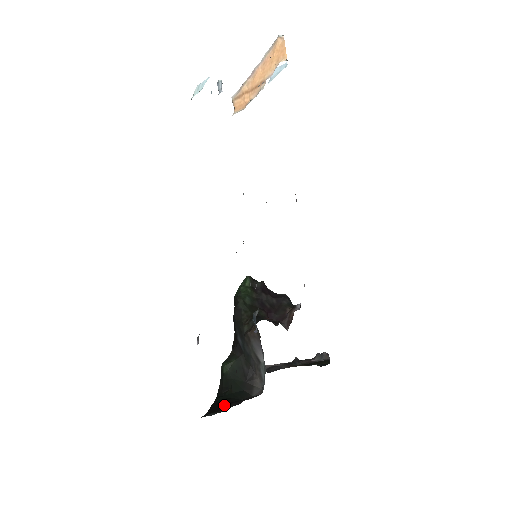
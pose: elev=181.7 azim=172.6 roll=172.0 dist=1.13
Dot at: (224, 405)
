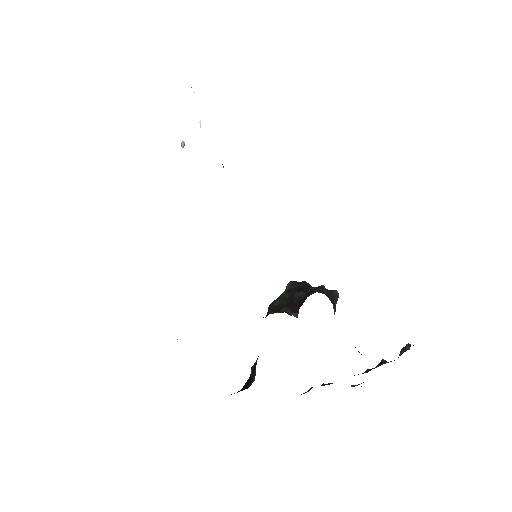
Dot at: occluded
